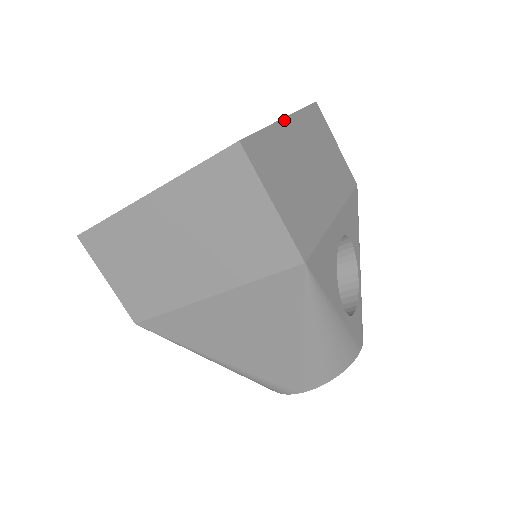
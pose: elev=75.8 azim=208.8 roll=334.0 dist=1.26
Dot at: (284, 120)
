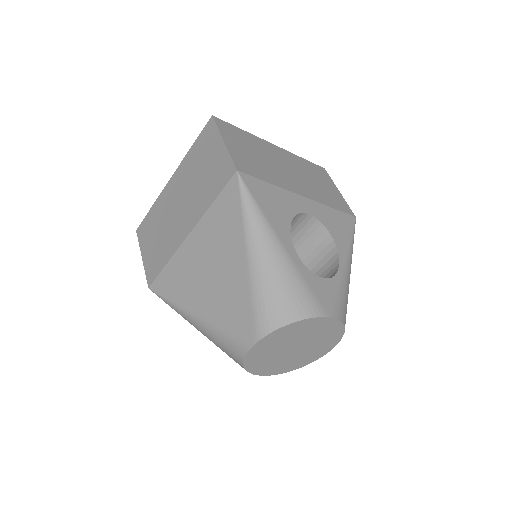
Dot at: (271, 144)
